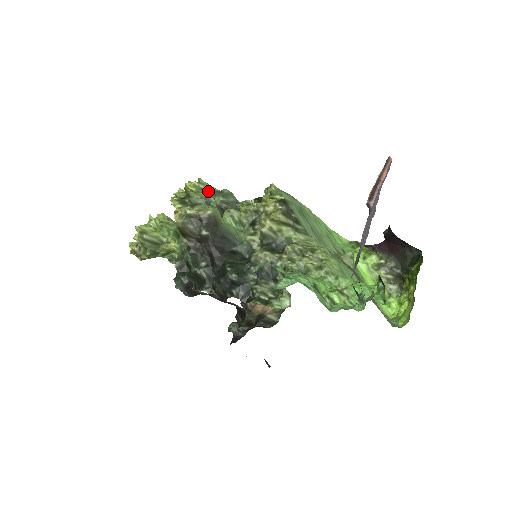
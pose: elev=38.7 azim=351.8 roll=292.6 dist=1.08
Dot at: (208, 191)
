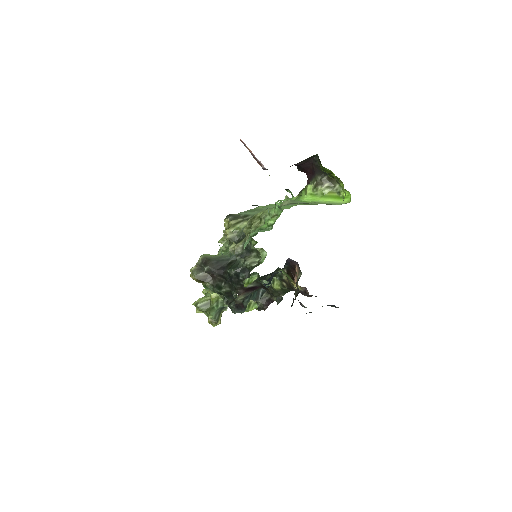
Dot at: occluded
